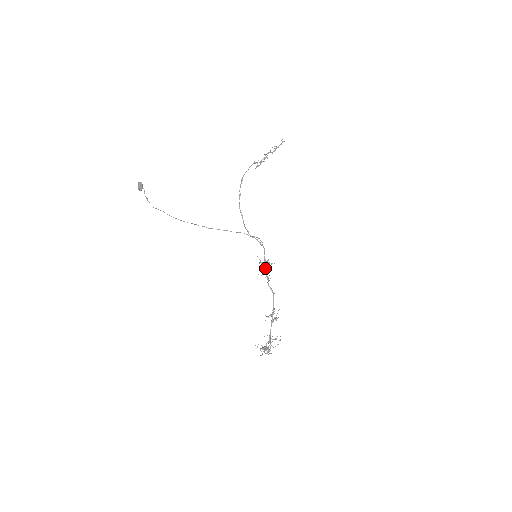
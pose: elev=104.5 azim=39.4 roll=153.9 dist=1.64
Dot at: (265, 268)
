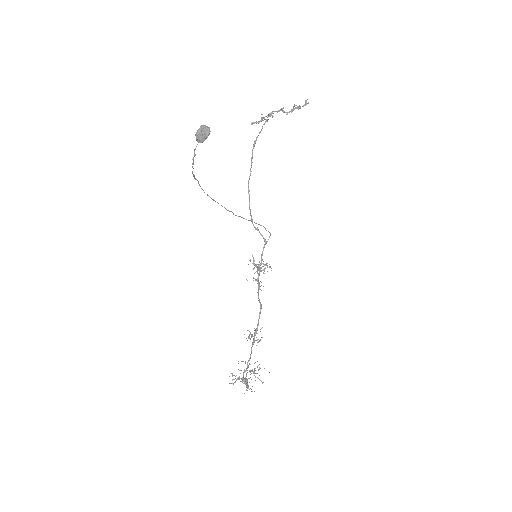
Dot at: (259, 272)
